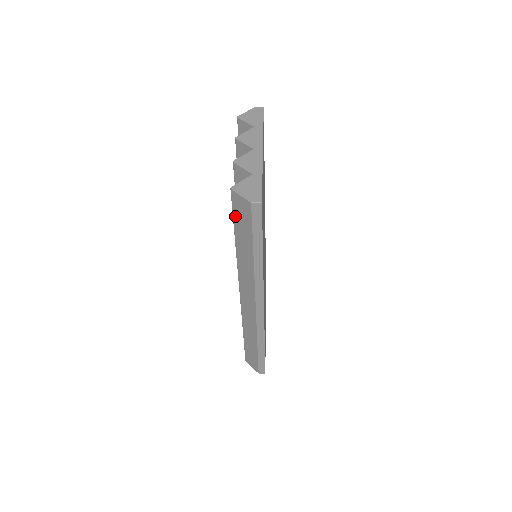
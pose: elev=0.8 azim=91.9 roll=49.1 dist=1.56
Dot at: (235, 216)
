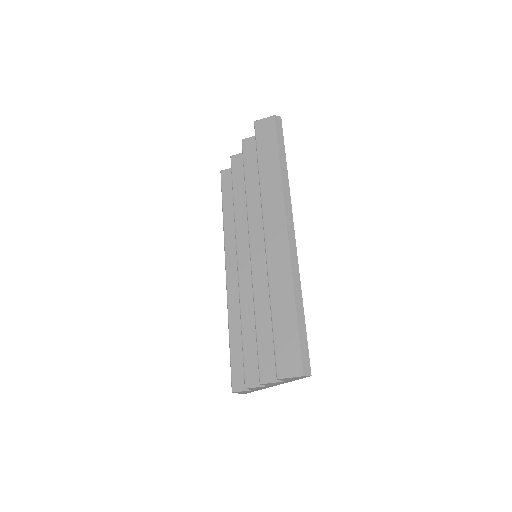
Dot at: (259, 141)
